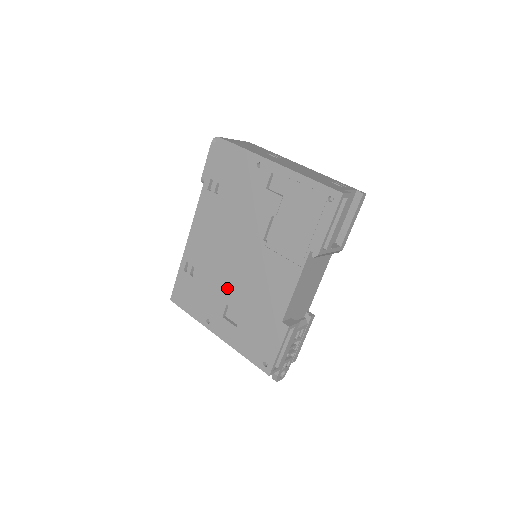
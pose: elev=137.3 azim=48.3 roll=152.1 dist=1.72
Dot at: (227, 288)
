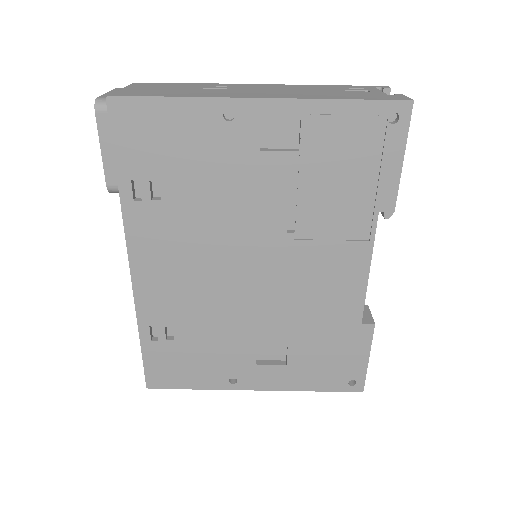
Dot at: (247, 326)
